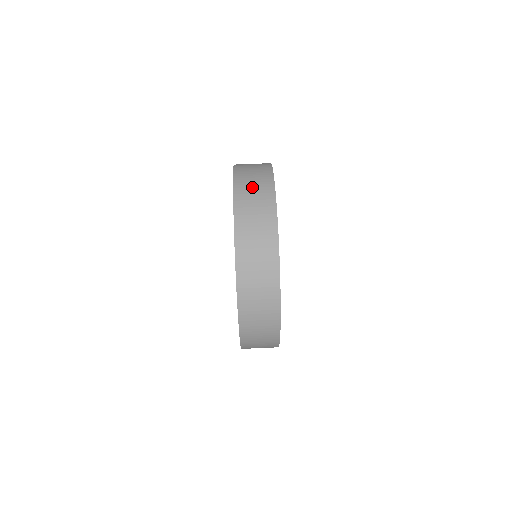
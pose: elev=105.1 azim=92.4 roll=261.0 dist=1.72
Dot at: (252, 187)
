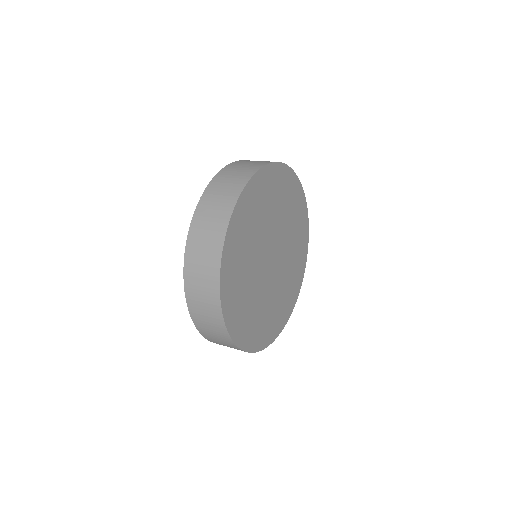
Dot at: occluded
